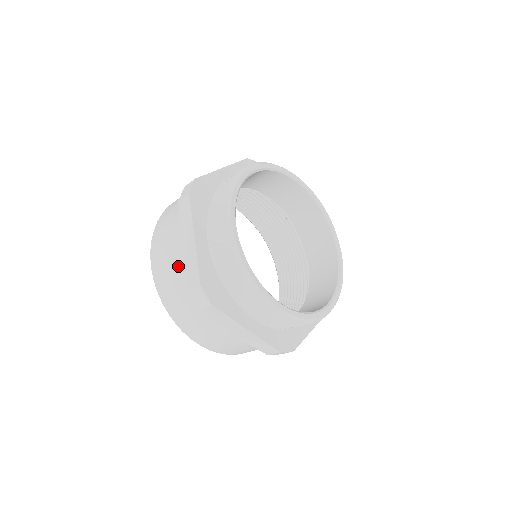
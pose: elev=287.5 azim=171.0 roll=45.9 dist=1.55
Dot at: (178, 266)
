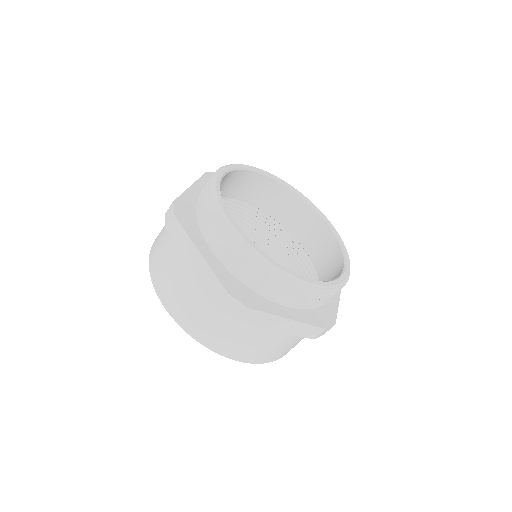
Dot at: occluded
